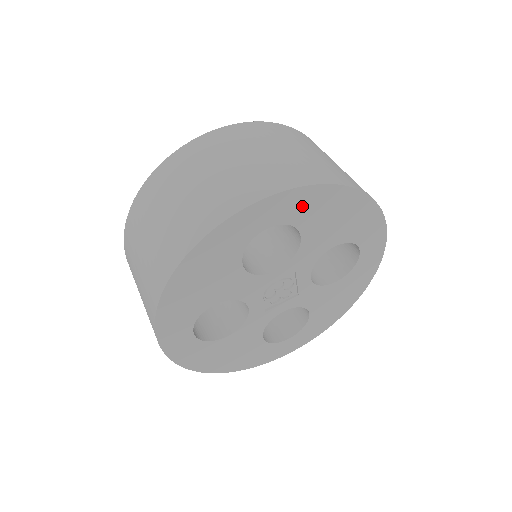
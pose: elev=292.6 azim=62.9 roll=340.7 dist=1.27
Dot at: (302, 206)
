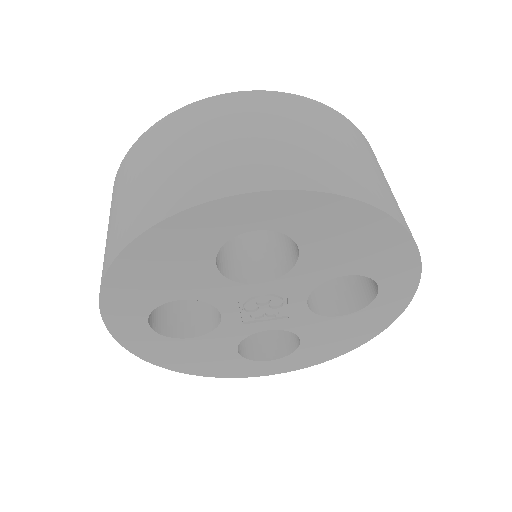
Dot at: (305, 215)
